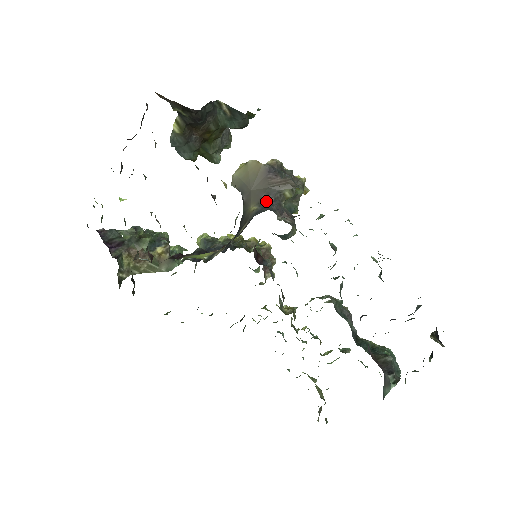
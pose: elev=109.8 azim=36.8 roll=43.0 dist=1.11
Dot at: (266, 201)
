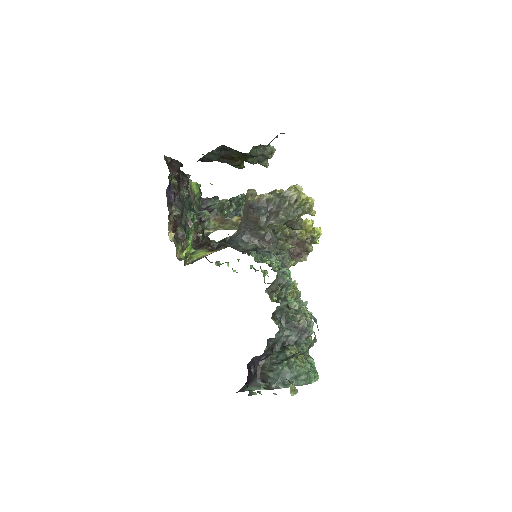
Dot at: (243, 230)
